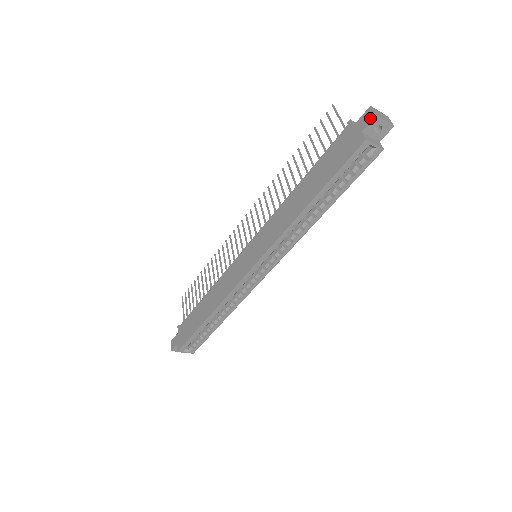
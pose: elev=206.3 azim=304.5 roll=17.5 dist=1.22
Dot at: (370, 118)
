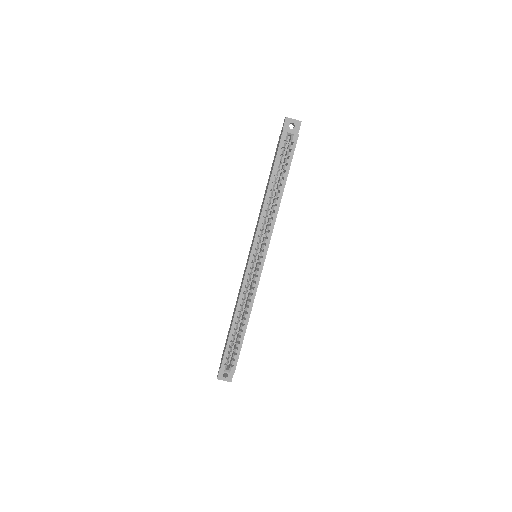
Dot at: (284, 121)
